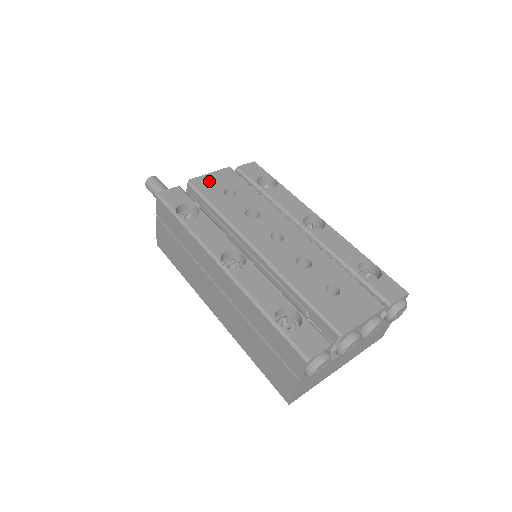
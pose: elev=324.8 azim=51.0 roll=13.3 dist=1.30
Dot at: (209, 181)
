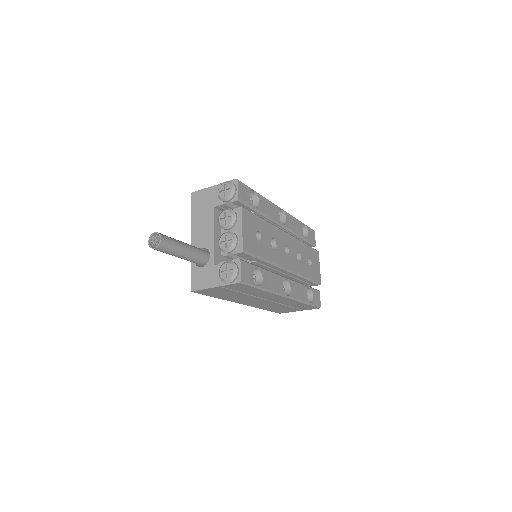
Dot at: (248, 237)
